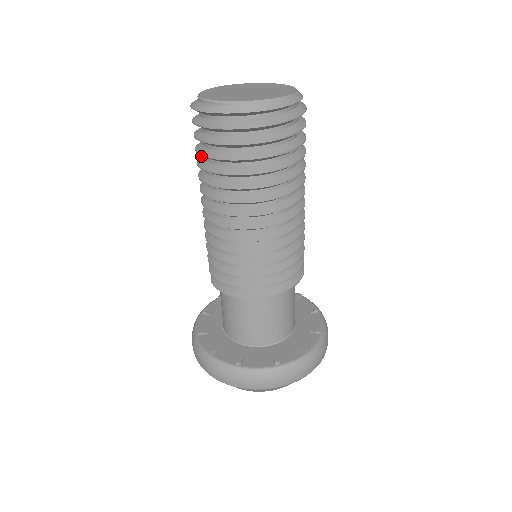
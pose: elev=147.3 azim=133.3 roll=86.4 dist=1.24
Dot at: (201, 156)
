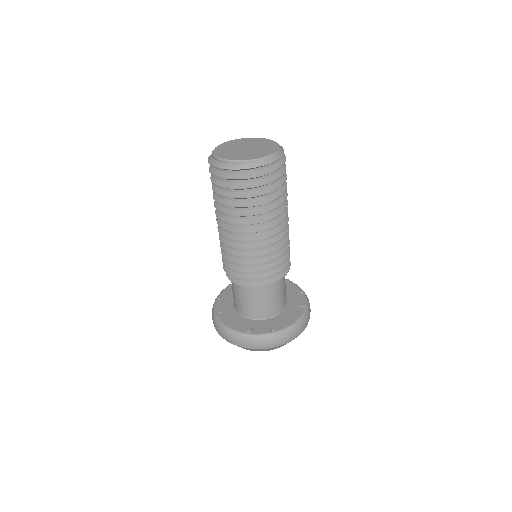
Dot at: (218, 198)
